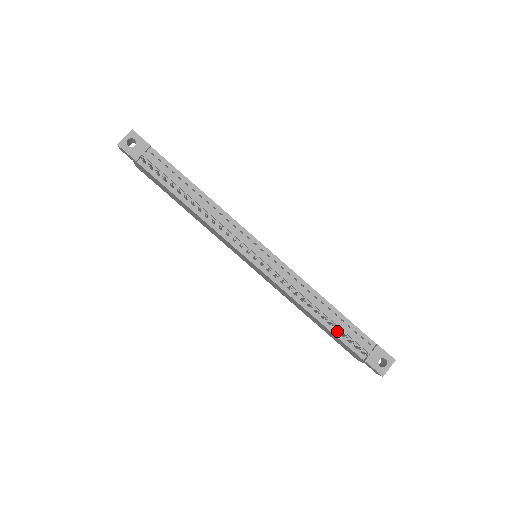
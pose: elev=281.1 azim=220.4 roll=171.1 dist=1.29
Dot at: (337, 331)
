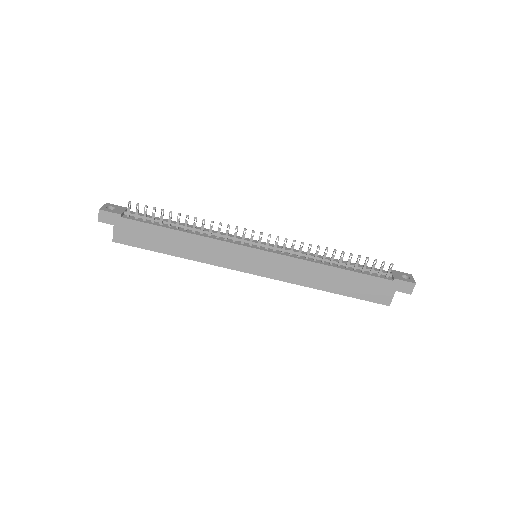
Dot at: (357, 270)
